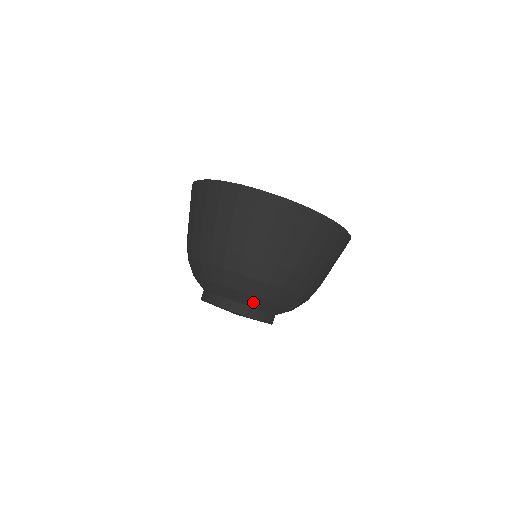
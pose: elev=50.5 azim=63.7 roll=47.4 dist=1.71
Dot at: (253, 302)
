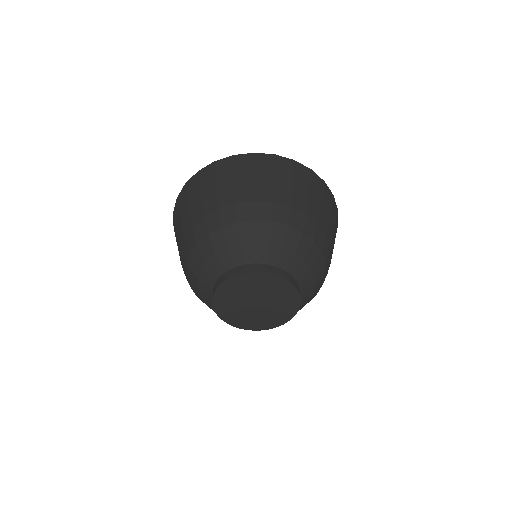
Dot at: (254, 254)
